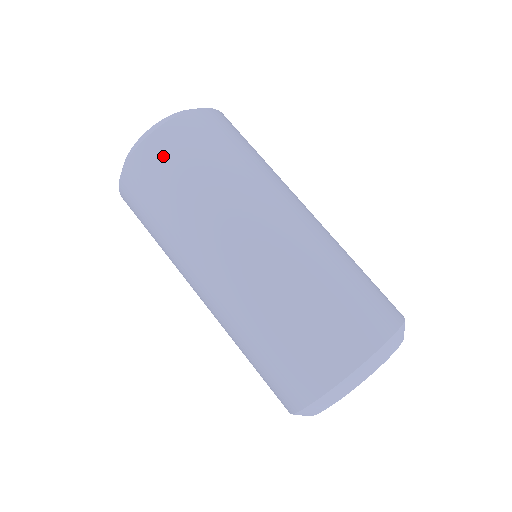
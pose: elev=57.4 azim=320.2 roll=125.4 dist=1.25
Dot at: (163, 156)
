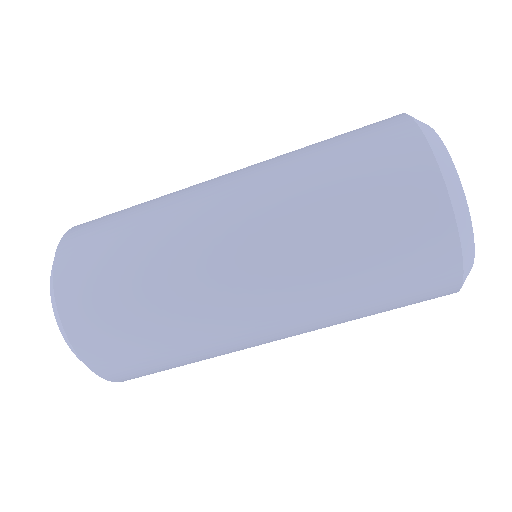
Dot at: (87, 297)
